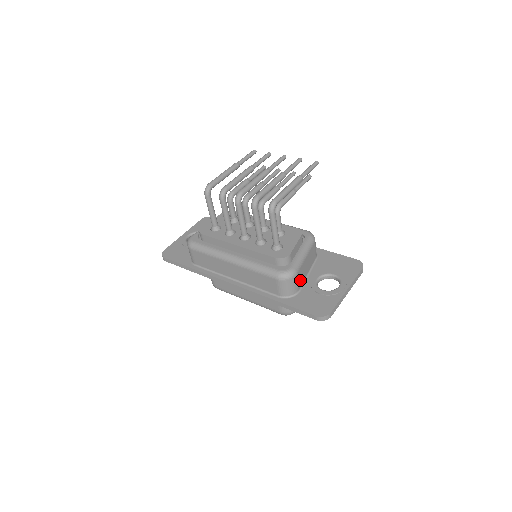
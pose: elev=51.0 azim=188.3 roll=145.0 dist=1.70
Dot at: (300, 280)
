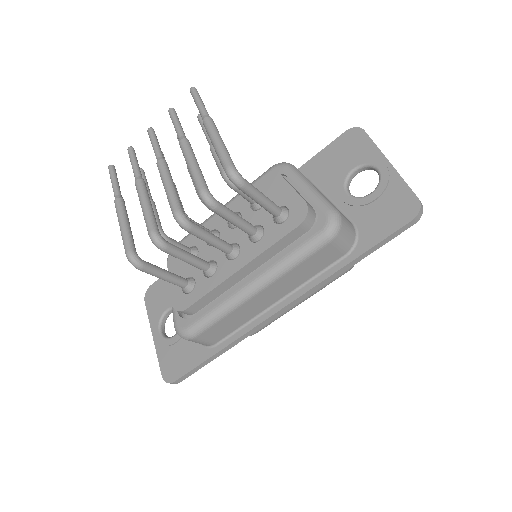
Dot at: occluded
